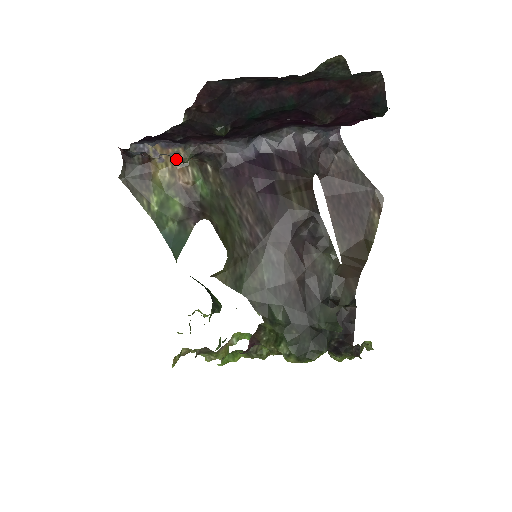
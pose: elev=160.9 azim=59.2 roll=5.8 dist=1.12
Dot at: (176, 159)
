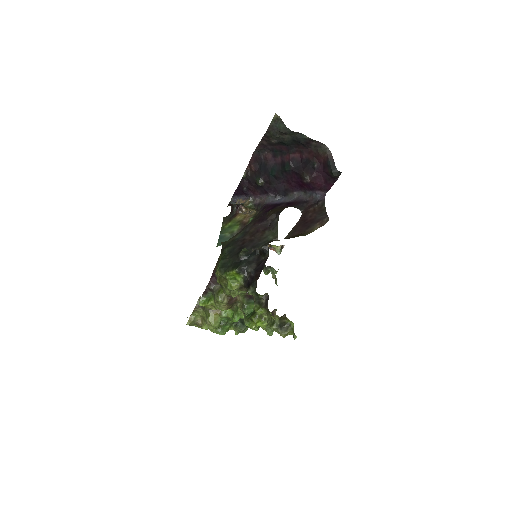
Dot at: (245, 204)
